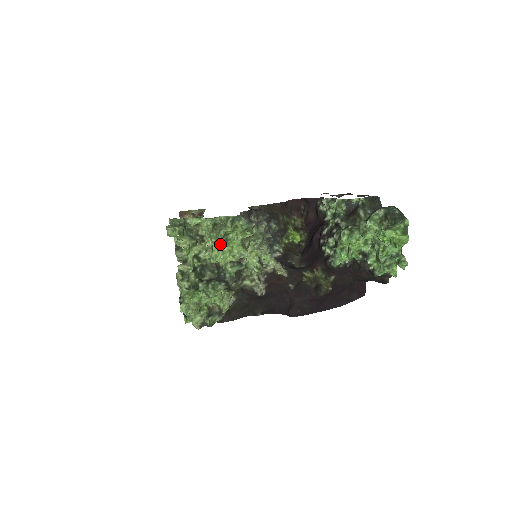
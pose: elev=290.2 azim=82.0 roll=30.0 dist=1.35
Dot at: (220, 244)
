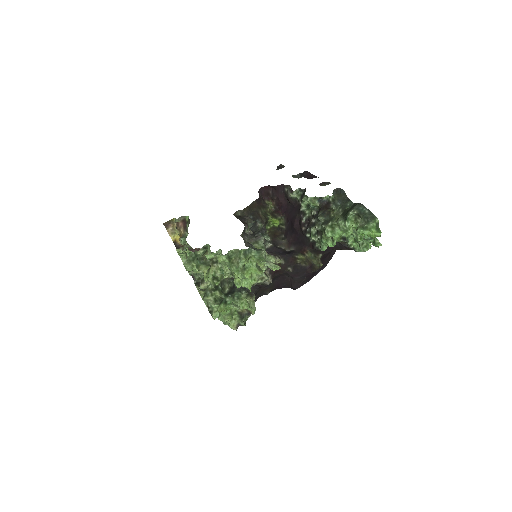
Dot at: (242, 275)
